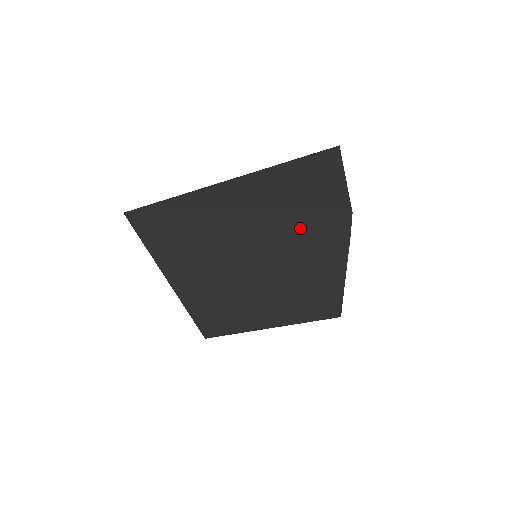
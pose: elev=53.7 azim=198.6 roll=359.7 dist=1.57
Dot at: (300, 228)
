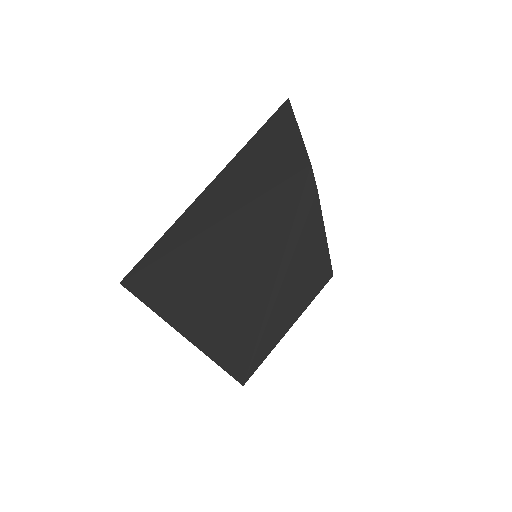
Dot at: (281, 202)
